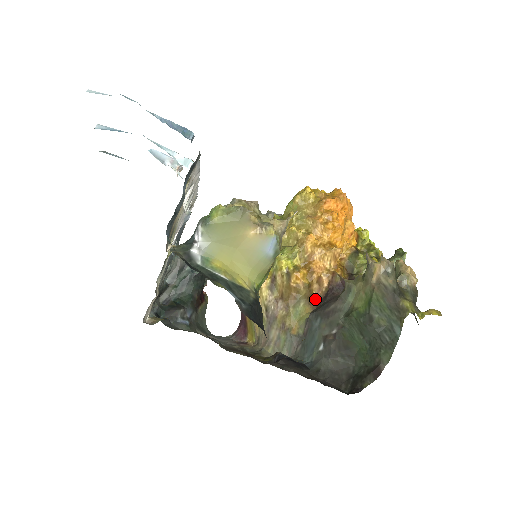
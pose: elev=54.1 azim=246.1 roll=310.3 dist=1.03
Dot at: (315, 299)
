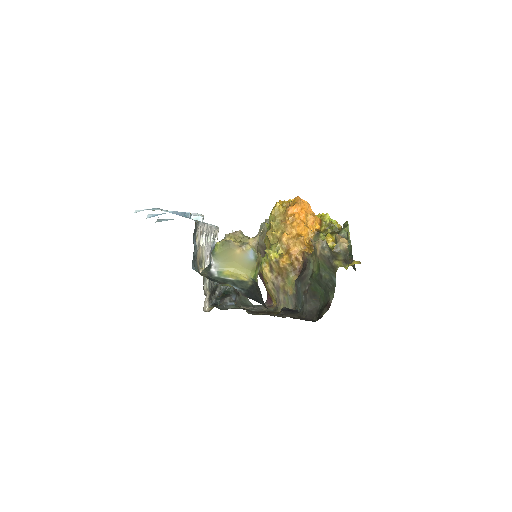
Dot at: (298, 270)
